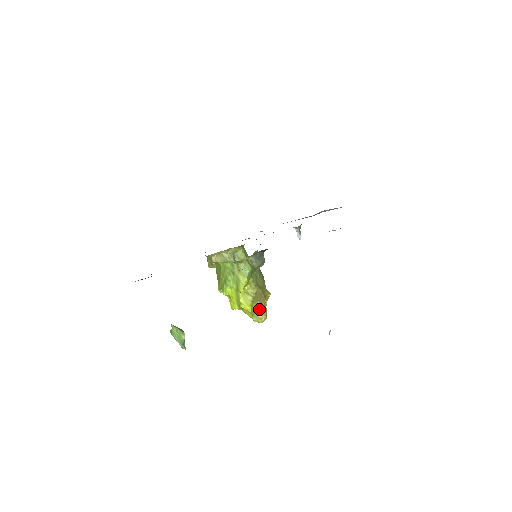
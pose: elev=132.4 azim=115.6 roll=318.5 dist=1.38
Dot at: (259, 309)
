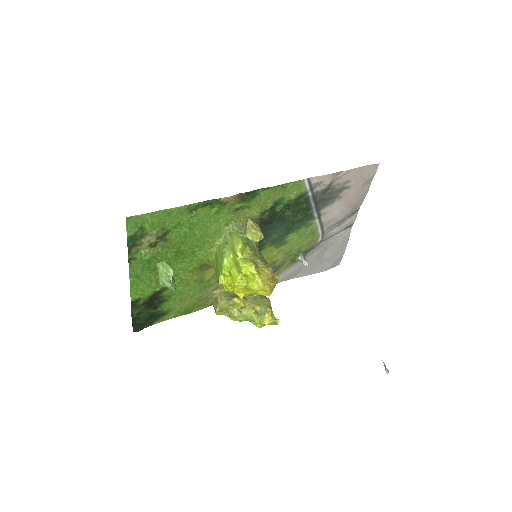
Dot at: (251, 224)
